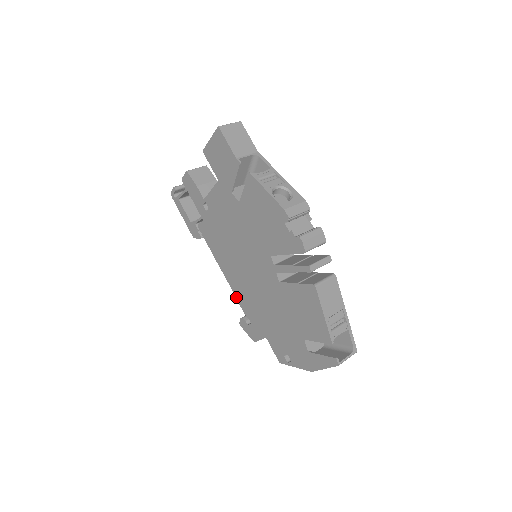
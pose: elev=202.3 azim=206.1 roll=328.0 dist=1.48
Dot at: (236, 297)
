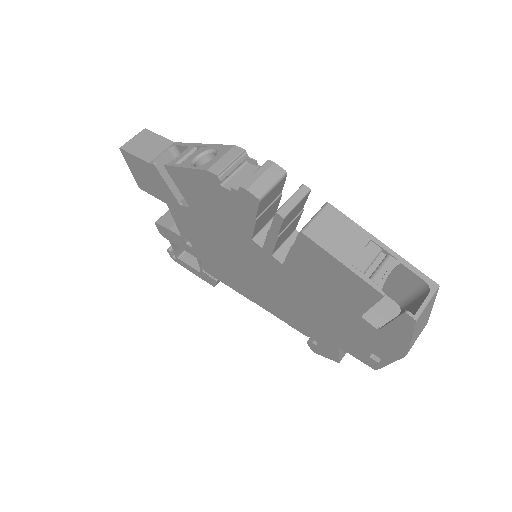
Dot at: occluded
